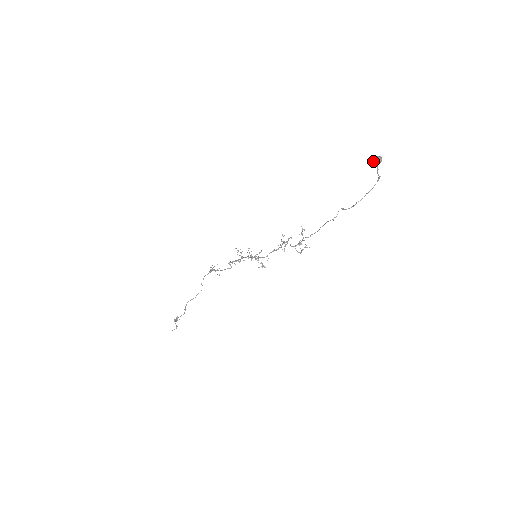
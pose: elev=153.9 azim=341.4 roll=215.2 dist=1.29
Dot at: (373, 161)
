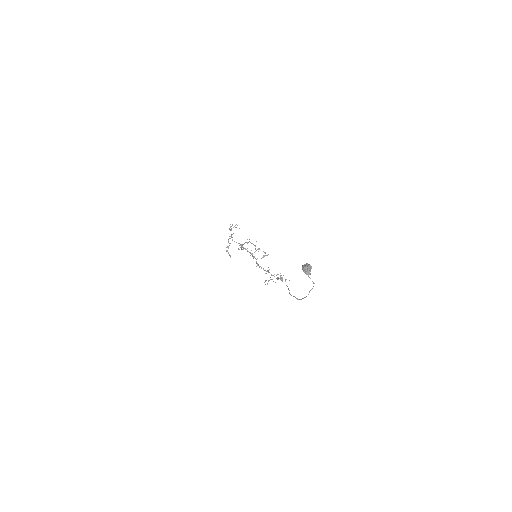
Dot at: occluded
